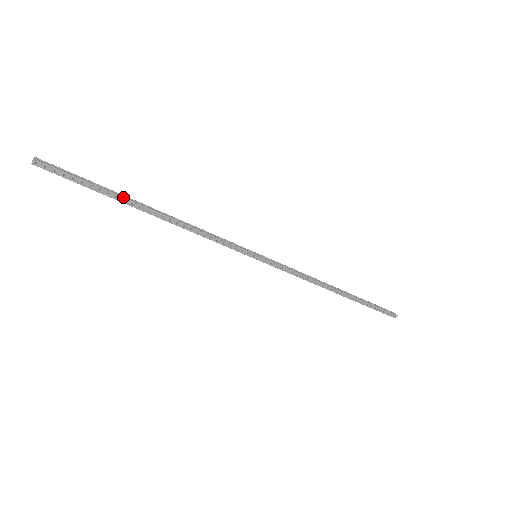
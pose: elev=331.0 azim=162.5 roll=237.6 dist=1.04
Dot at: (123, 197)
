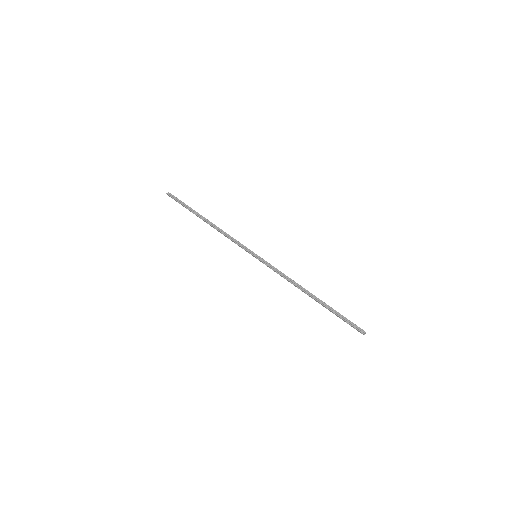
Dot at: (194, 213)
